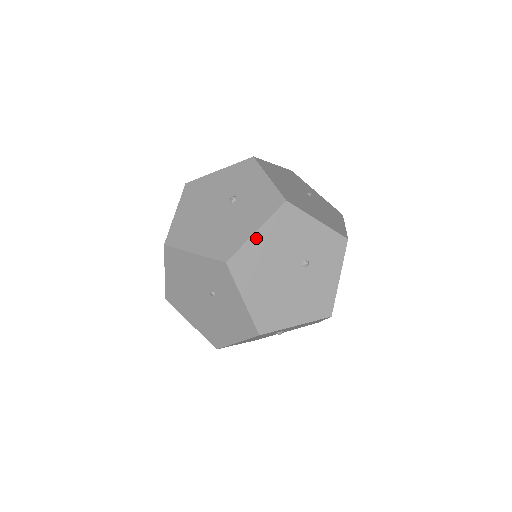
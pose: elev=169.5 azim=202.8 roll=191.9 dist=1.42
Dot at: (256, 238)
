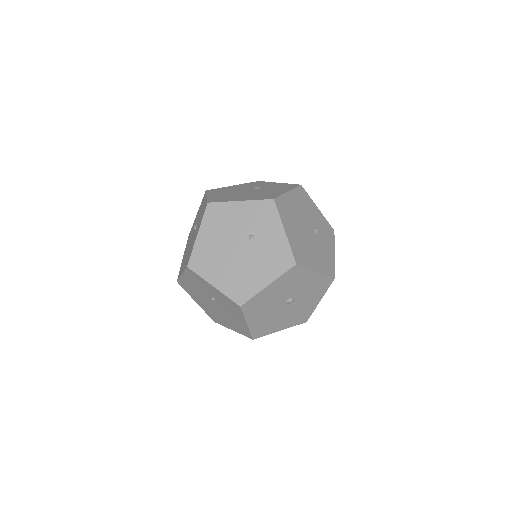
Dot at: (288, 196)
